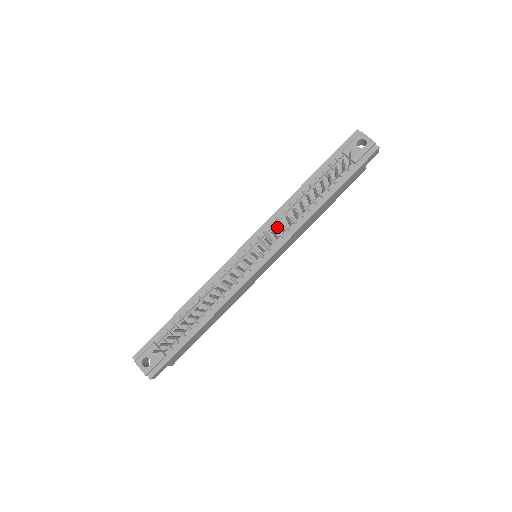
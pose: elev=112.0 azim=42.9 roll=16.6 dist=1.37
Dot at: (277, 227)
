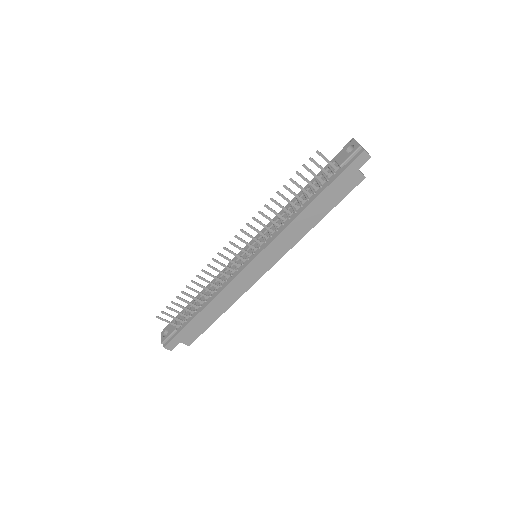
Dot at: occluded
